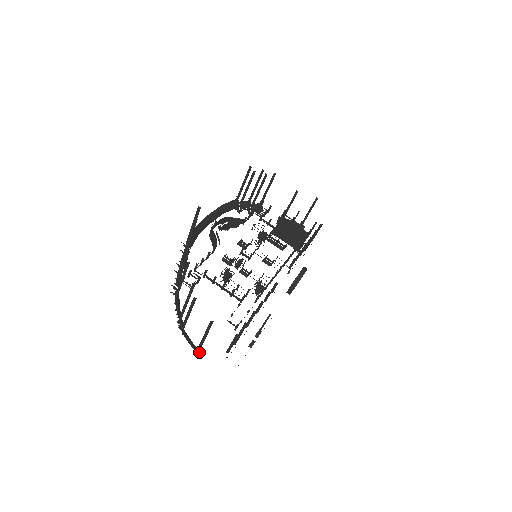
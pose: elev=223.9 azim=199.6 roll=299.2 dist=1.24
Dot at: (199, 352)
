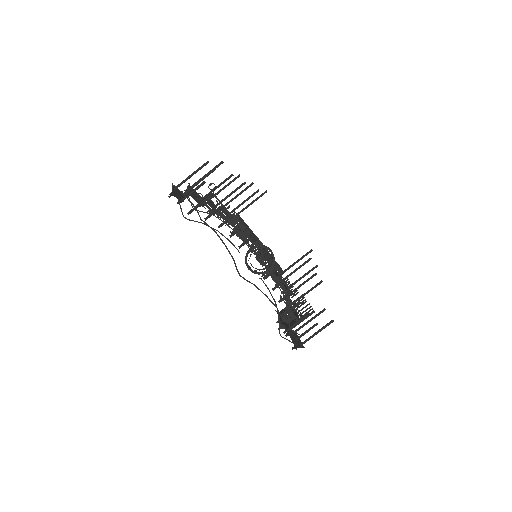
Dot at: (174, 190)
